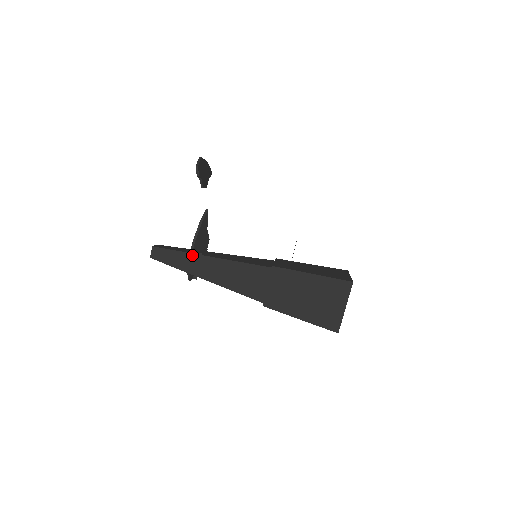
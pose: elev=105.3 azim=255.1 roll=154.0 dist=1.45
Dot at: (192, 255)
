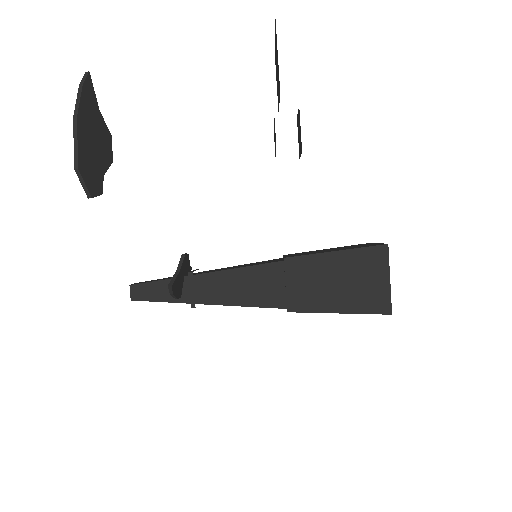
Dot at: occluded
